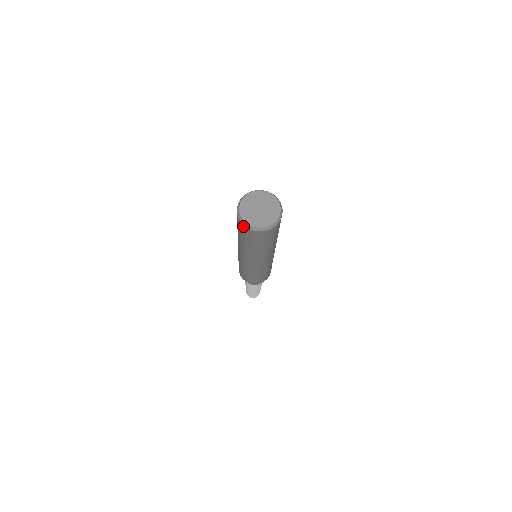
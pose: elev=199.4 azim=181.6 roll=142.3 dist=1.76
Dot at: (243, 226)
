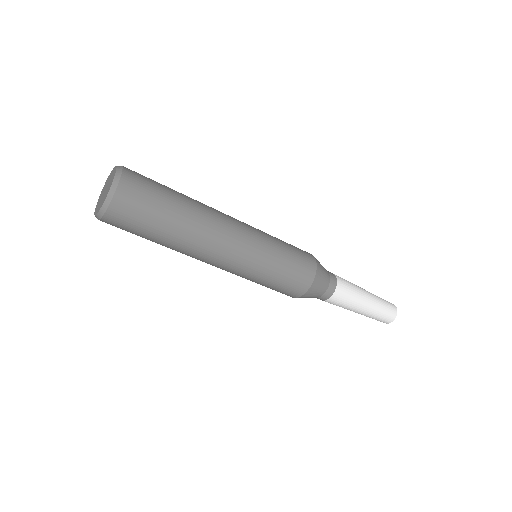
Dot at: occluded
